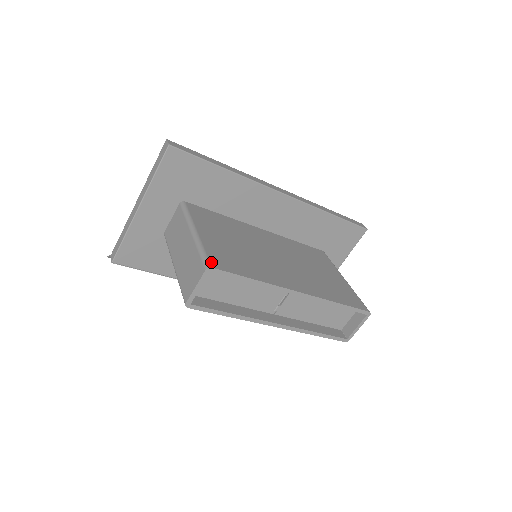
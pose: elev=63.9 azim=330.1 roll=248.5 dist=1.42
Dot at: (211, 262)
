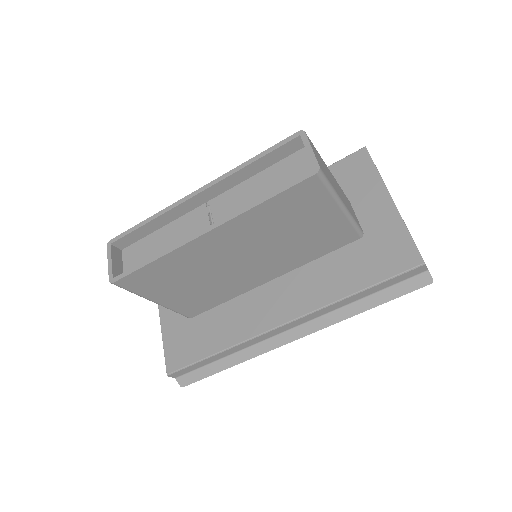
Dot at: (118, 243)
